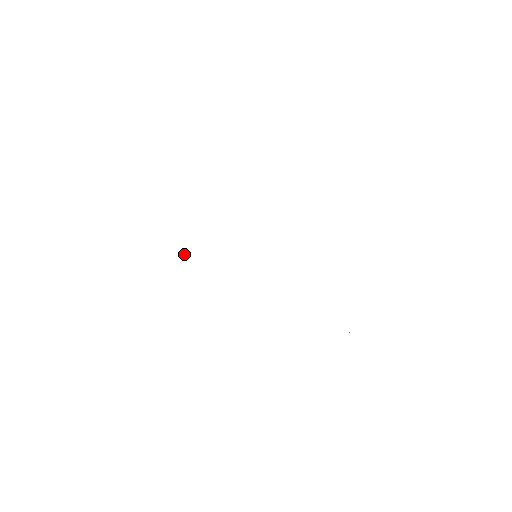
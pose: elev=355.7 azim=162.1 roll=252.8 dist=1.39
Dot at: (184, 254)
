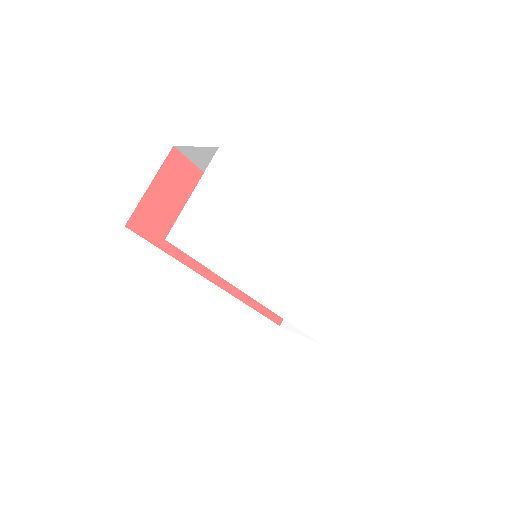
Dot at: (230, 241)
